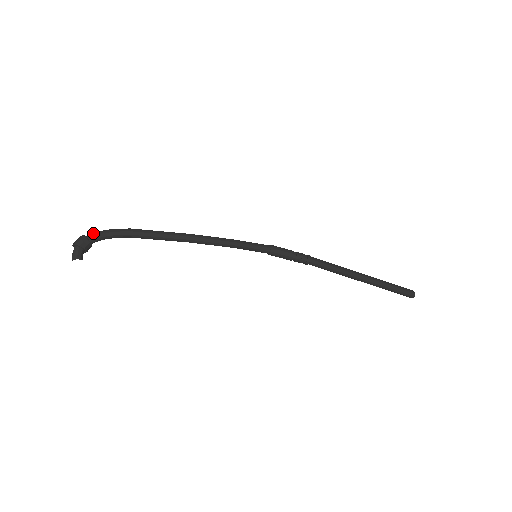
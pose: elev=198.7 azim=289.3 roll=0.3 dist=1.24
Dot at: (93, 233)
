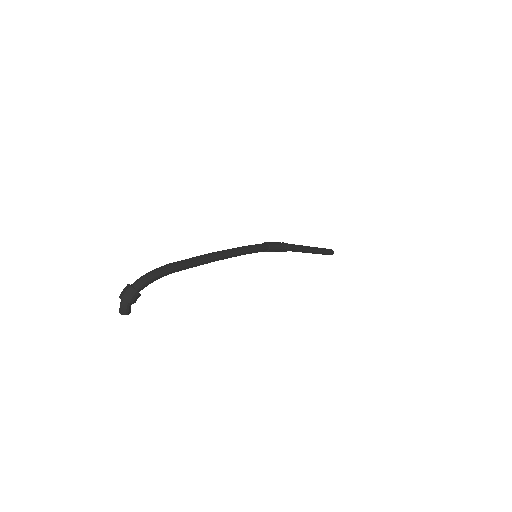
Dot at: (142, 283)
